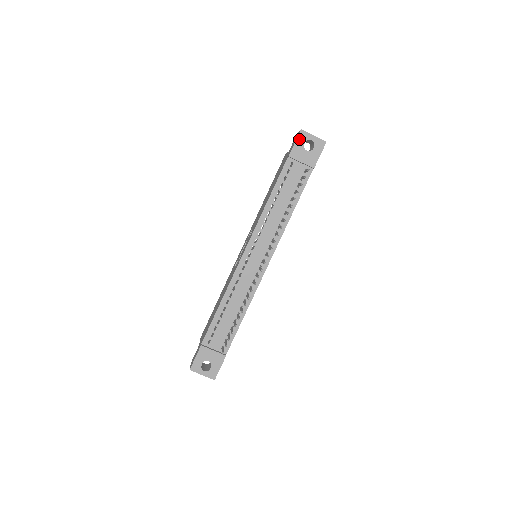
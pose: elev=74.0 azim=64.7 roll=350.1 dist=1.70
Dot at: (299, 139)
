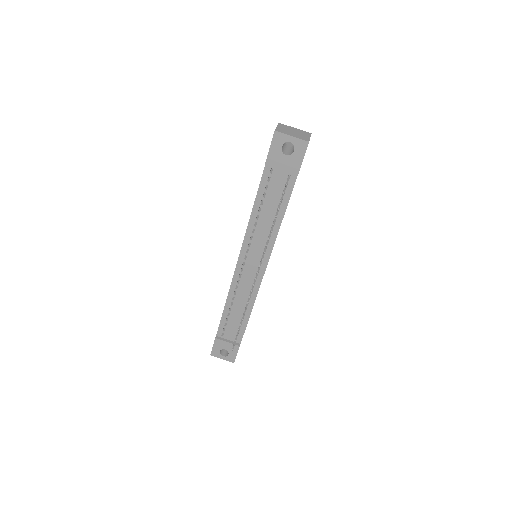
Dot at: (274, 143)
